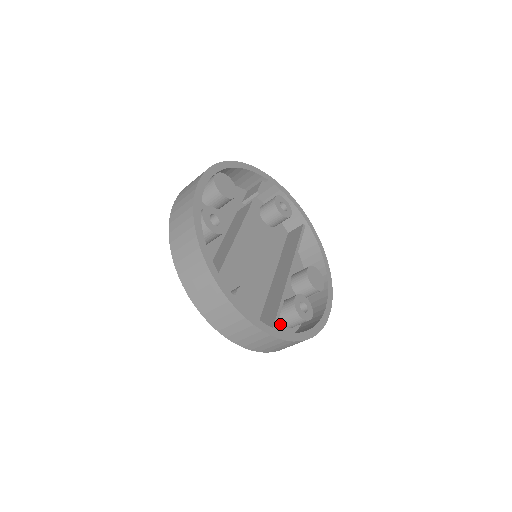
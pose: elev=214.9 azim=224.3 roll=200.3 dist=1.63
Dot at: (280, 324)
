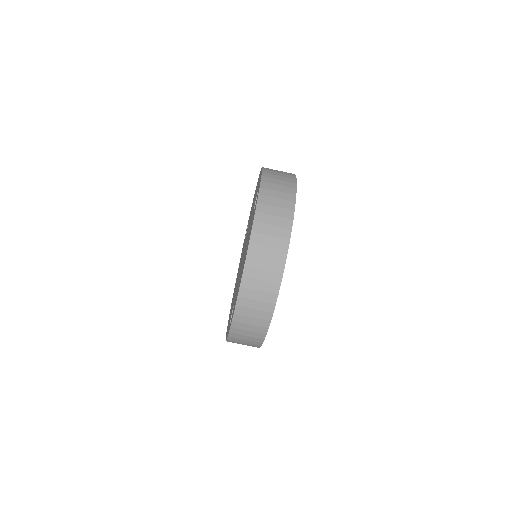
Dot at: occluded
